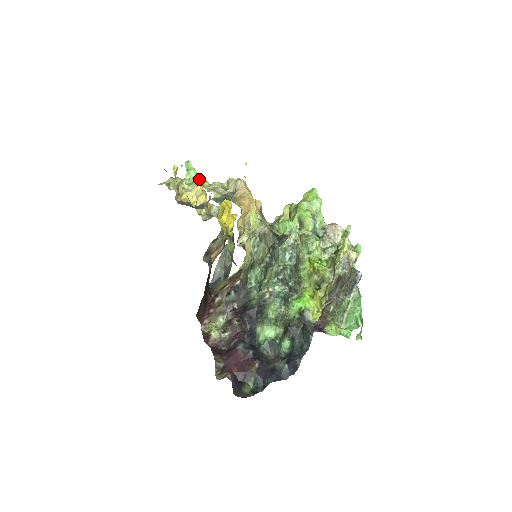
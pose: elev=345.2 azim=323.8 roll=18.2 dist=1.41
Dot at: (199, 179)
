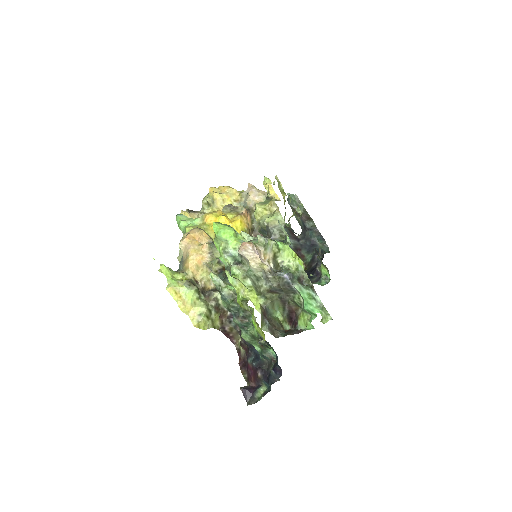
Dot at: (185, 229)
